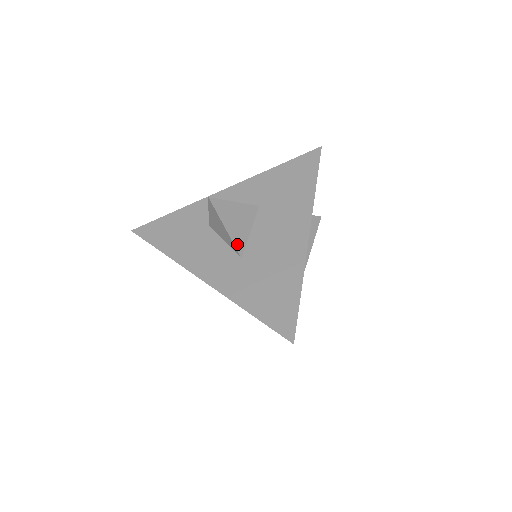
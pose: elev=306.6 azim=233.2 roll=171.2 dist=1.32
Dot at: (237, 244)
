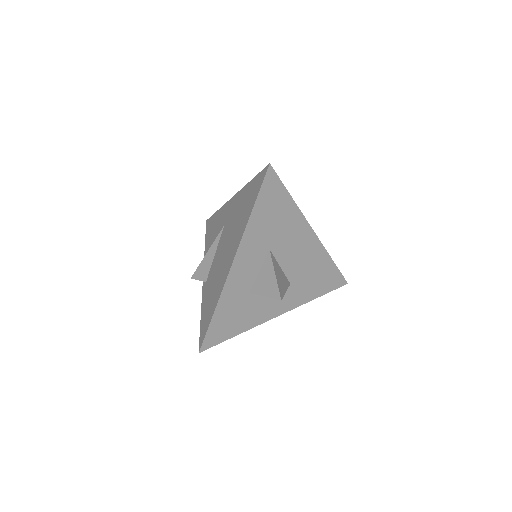
Dot at: (287, 284)
